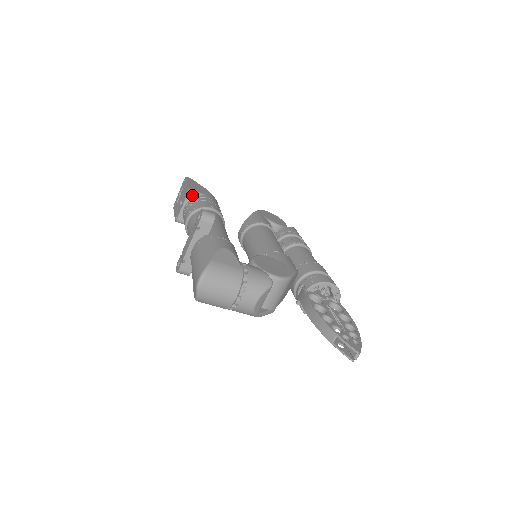
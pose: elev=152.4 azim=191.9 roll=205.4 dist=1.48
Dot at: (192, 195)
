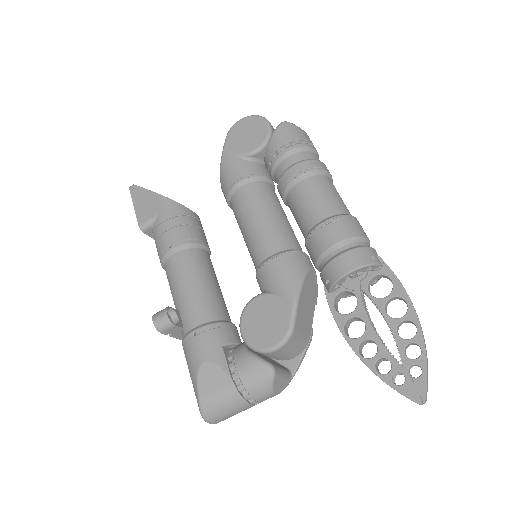
Dot at: (148, 229)
